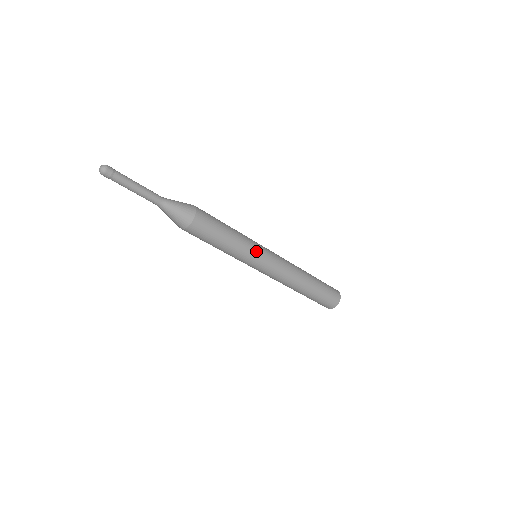
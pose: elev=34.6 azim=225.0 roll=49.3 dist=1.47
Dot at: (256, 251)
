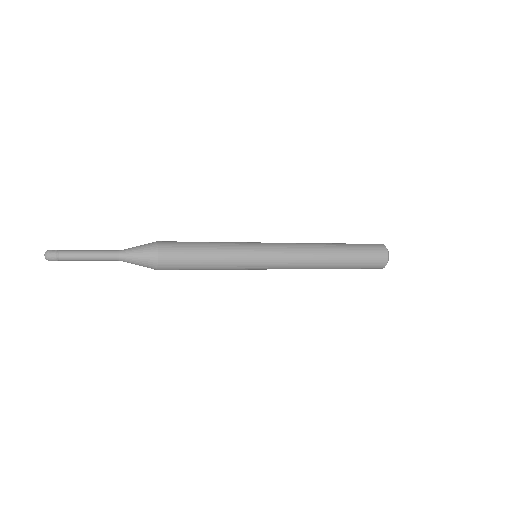
Dot at: (247, 263)
